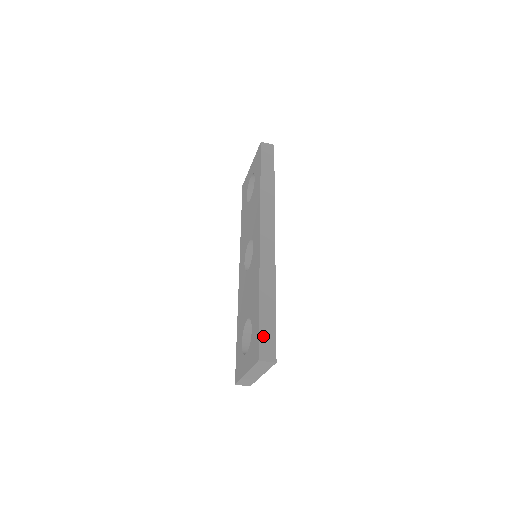
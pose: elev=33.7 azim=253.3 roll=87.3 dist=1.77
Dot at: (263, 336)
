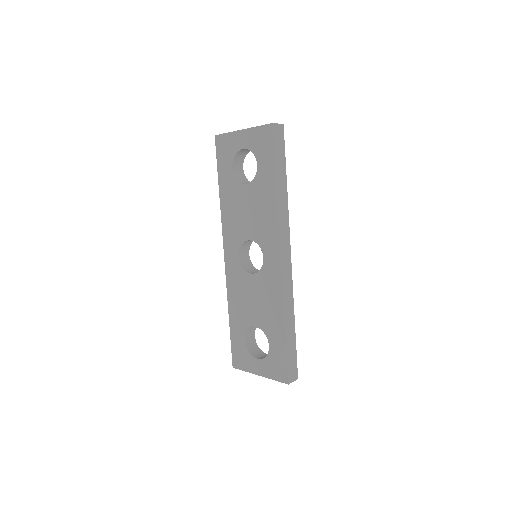
Dot at: (290, 362)
